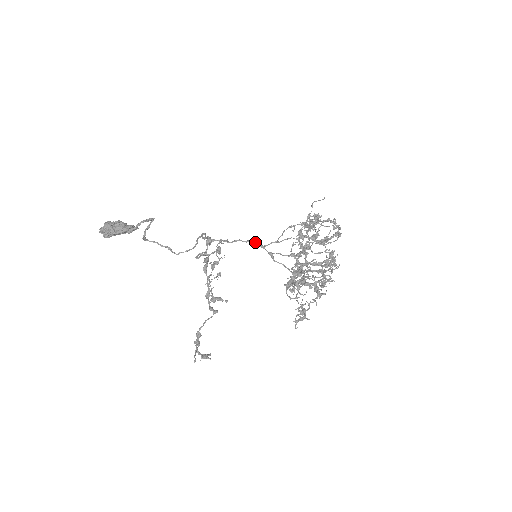
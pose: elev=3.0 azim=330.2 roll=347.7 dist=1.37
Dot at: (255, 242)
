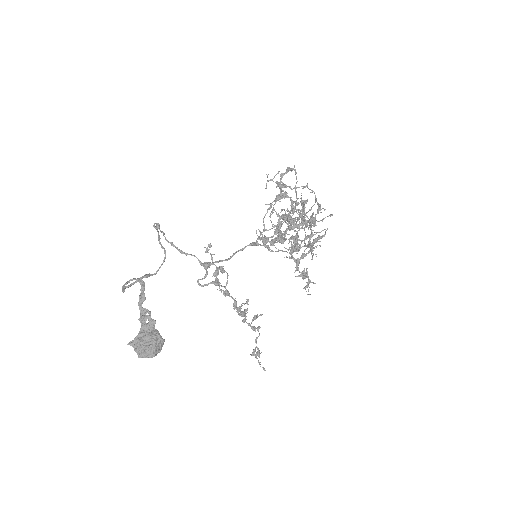
Dot at: (251, 245)
